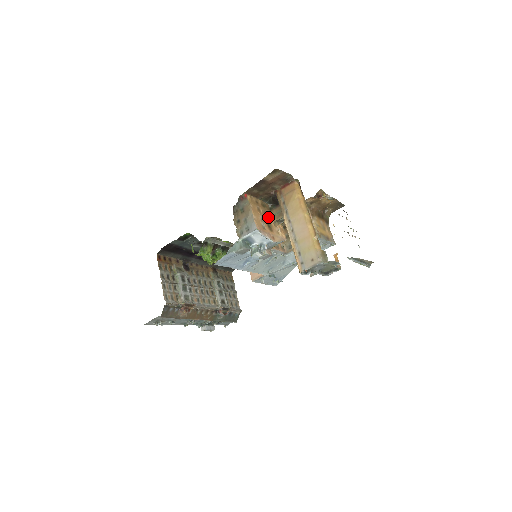
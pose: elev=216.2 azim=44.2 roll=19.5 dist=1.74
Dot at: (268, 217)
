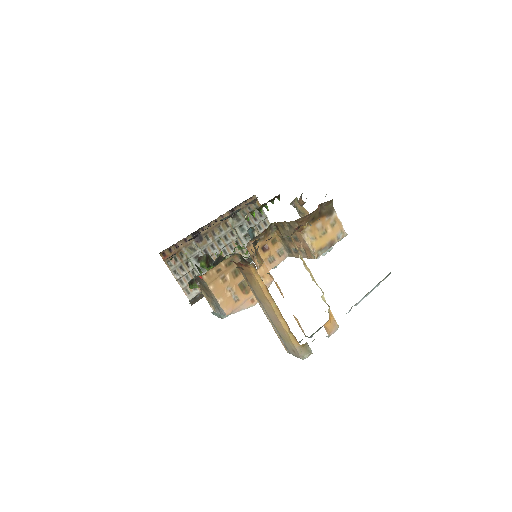
Dot at: (240, 275)
